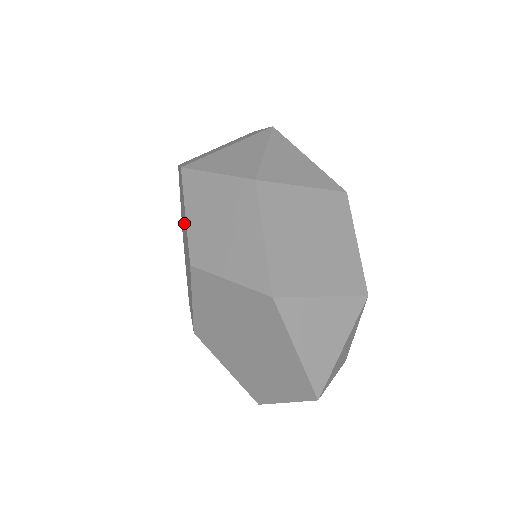
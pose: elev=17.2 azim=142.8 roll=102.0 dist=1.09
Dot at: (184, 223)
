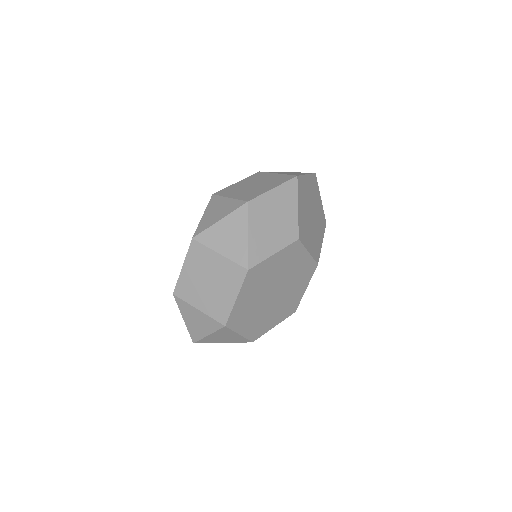
Dot at: occluded
